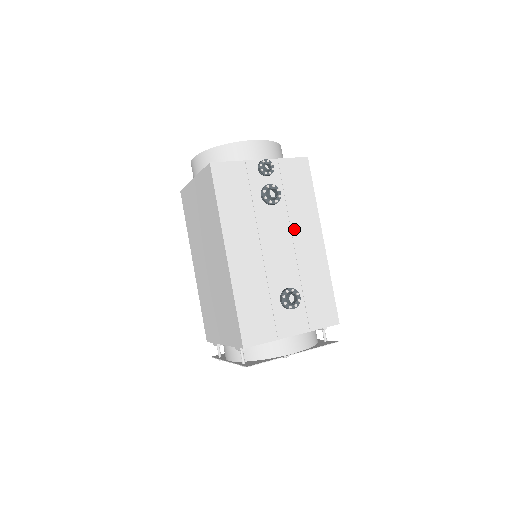
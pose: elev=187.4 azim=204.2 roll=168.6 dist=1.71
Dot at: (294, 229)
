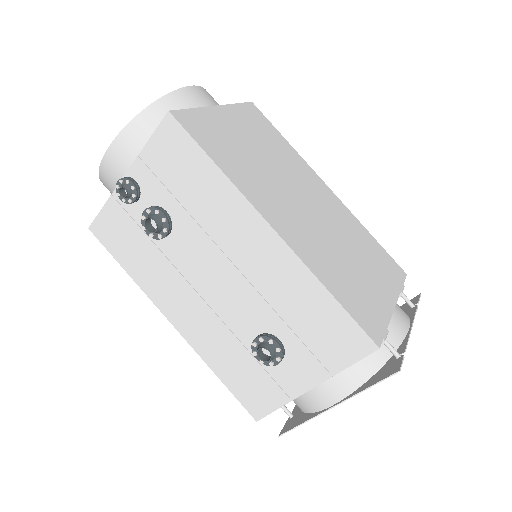
Dot at: (221, 242)
